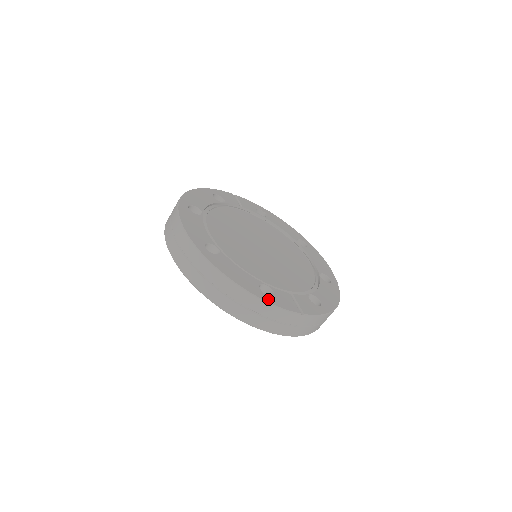
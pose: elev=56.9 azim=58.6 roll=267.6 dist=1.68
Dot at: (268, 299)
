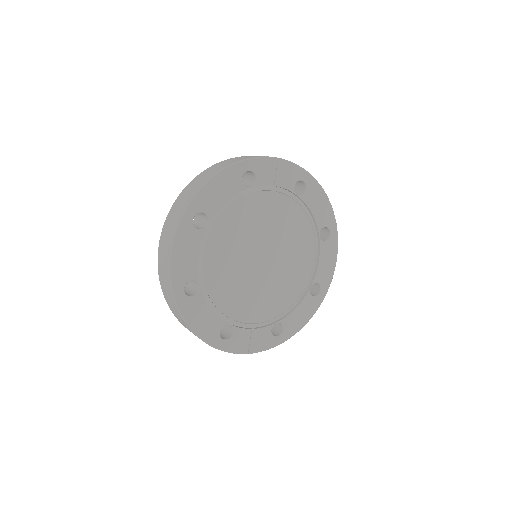
Dot at: (221, 345)
